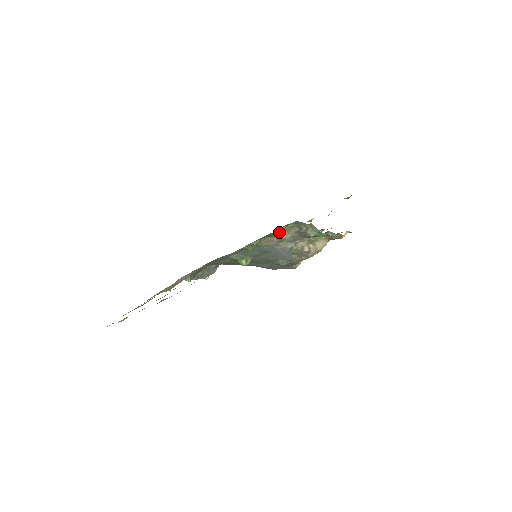
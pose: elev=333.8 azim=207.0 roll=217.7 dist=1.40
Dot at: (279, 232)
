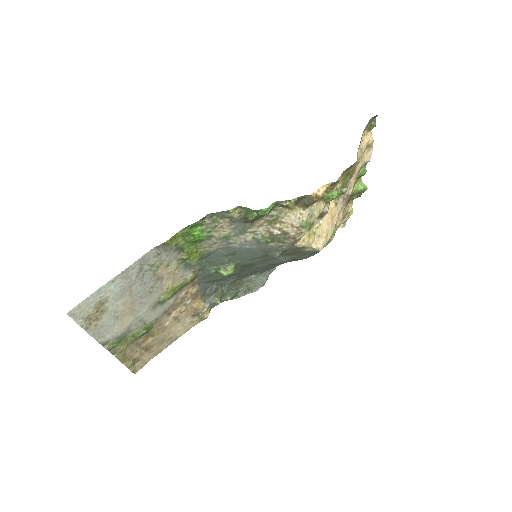
Dot at: (207, 233)
